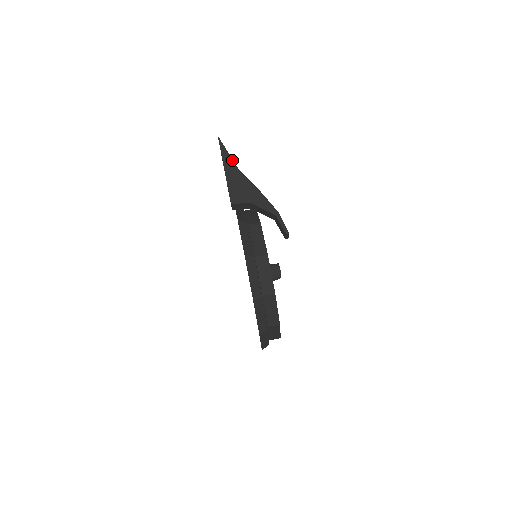
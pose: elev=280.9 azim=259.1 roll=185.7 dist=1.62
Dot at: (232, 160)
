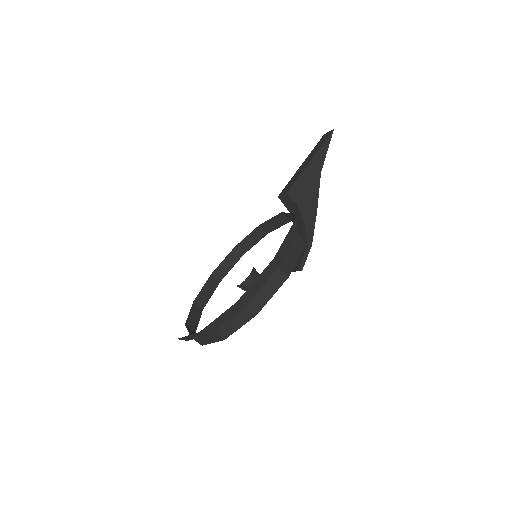
Dot at: occluded
